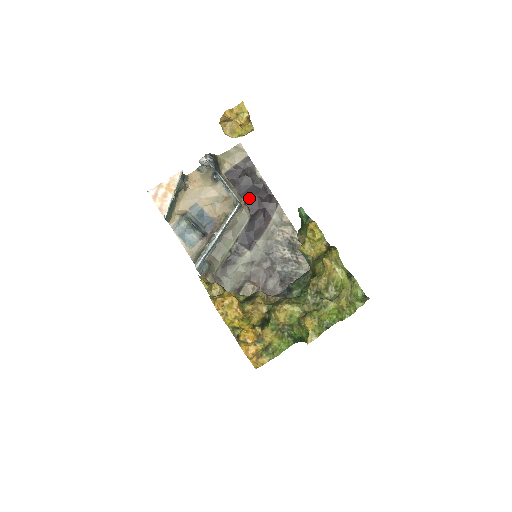
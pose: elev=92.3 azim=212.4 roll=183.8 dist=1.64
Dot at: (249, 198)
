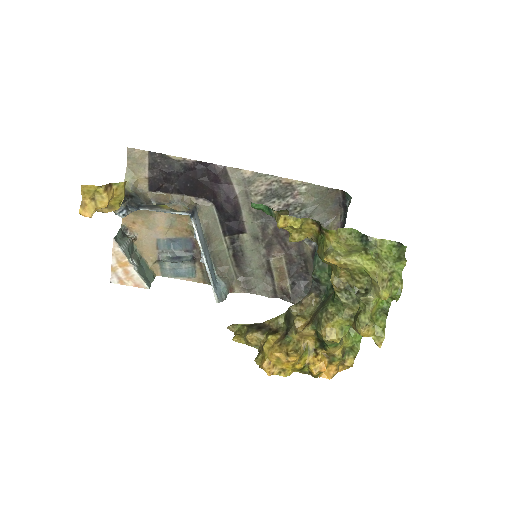
Dot at: (194, 190)
